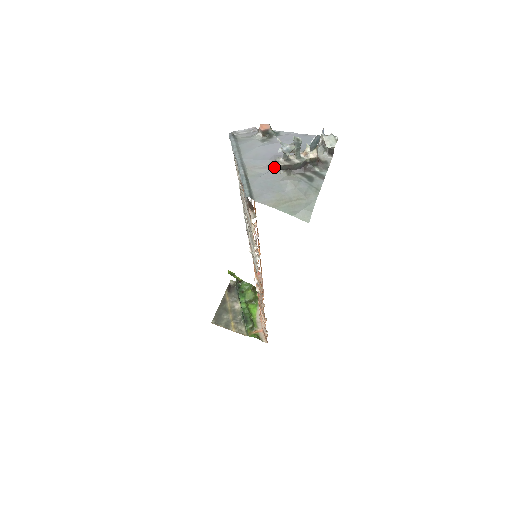
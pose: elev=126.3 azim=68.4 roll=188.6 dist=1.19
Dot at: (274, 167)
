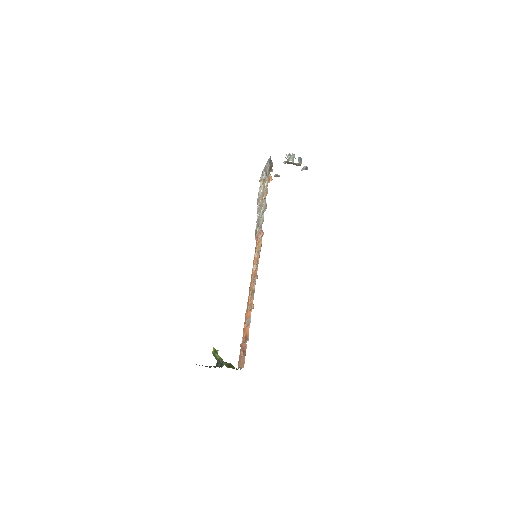
Dot at: occluded
